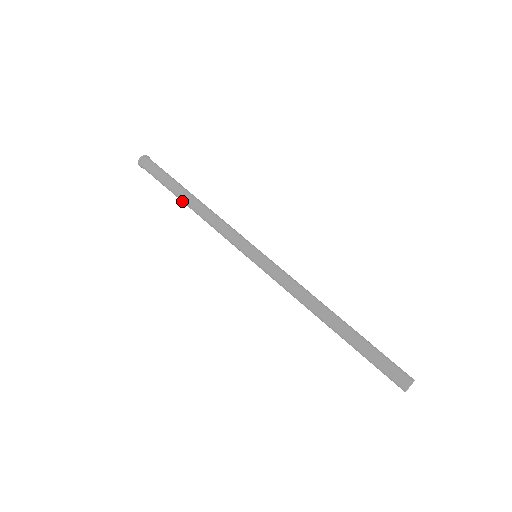
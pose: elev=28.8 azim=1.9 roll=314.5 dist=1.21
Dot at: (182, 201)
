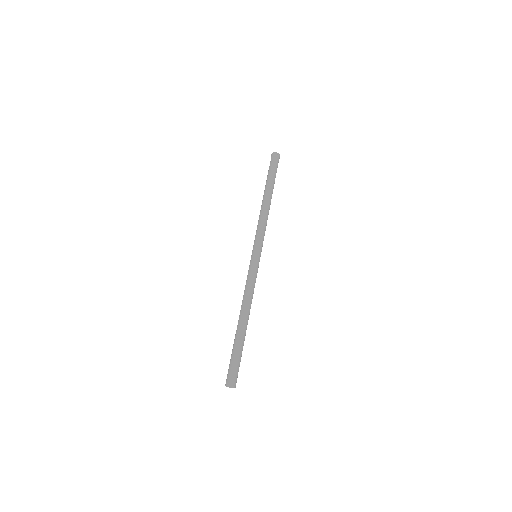
Dot at: (264, 193)
